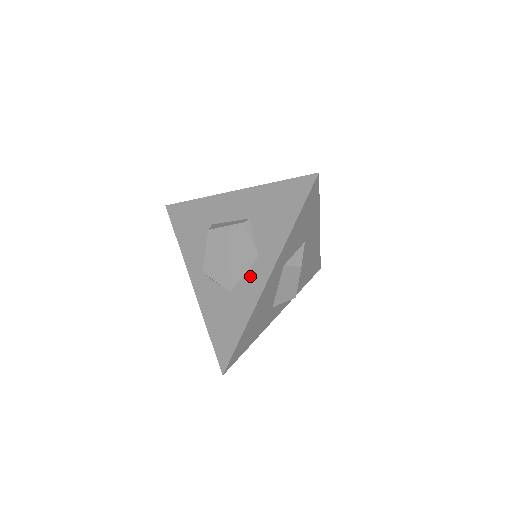
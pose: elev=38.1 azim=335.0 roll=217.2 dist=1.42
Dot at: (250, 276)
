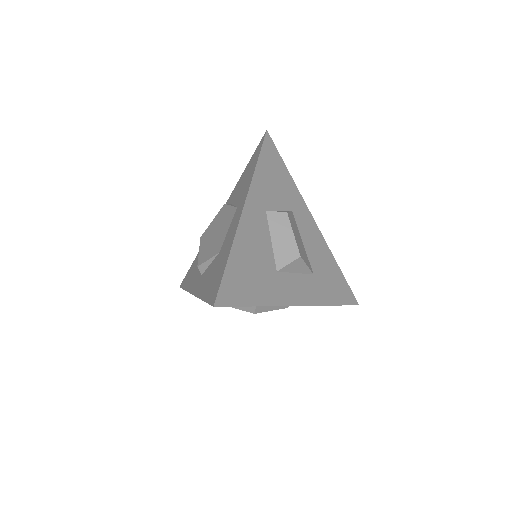
Dot at: (232, 223)
